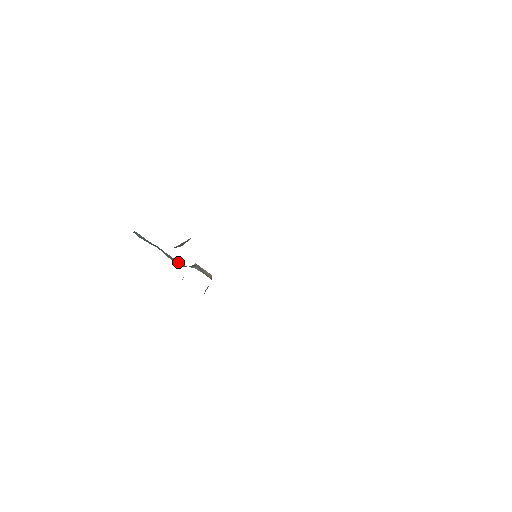
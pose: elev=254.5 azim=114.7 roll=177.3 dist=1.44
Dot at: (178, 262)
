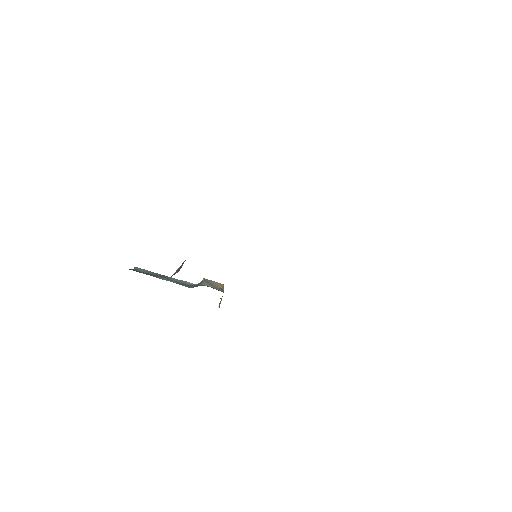
Dot at: (185, 284)
